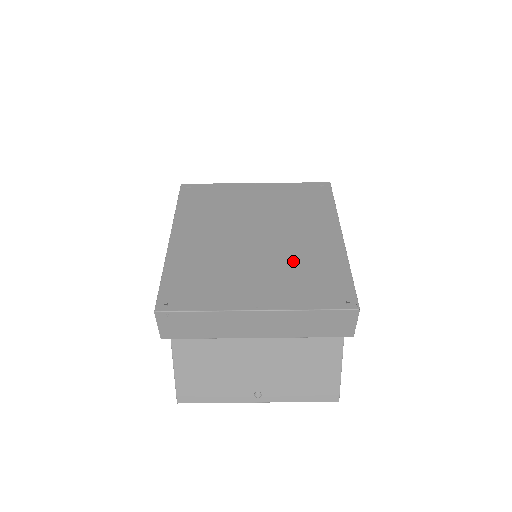
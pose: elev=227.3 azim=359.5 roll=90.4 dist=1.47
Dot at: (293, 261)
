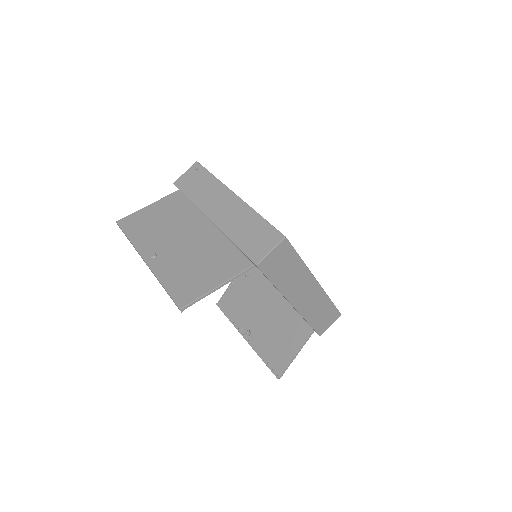
Dot at: occluded
